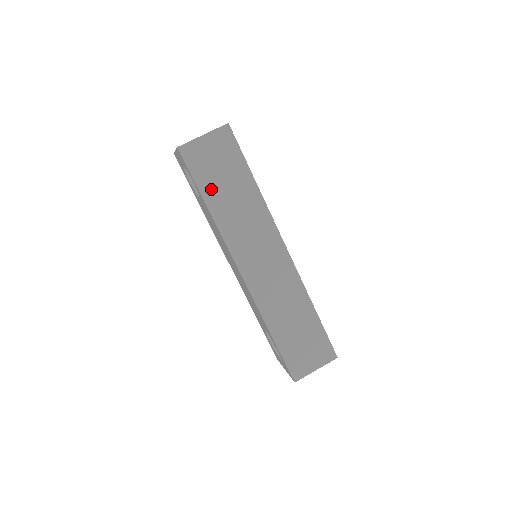
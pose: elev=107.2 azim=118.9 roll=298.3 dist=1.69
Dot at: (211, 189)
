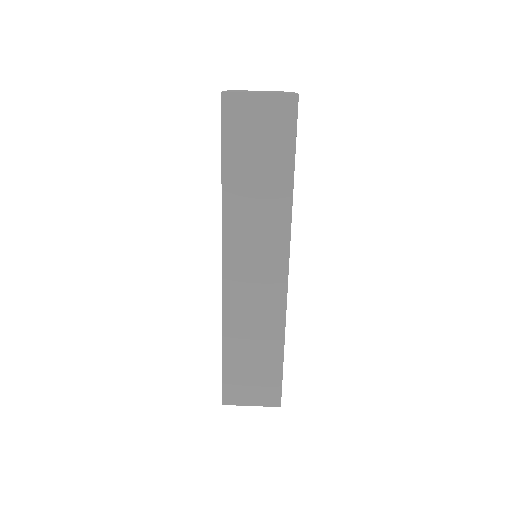
Dot at: (237, 162)
